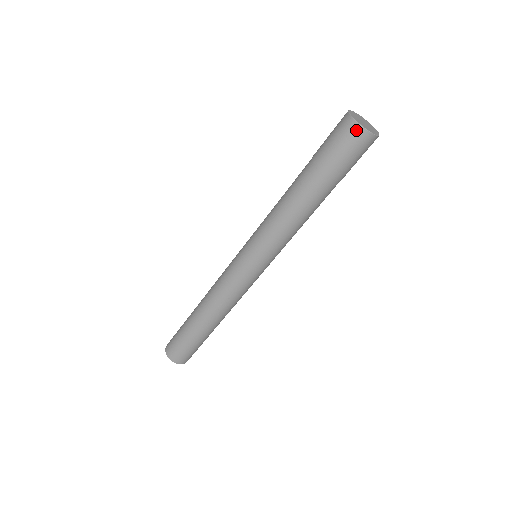
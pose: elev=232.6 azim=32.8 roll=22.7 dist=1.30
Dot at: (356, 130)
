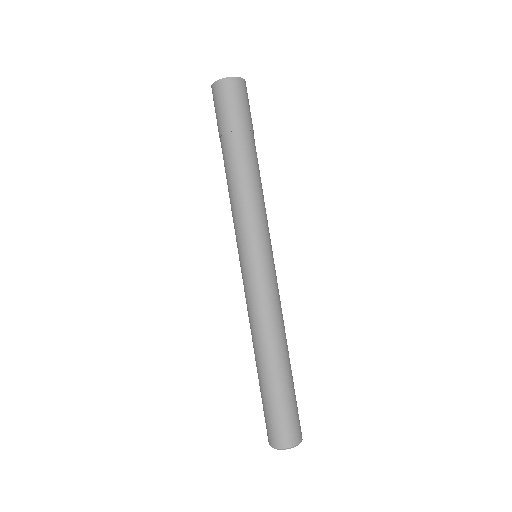
Dot at: (222, 84)
